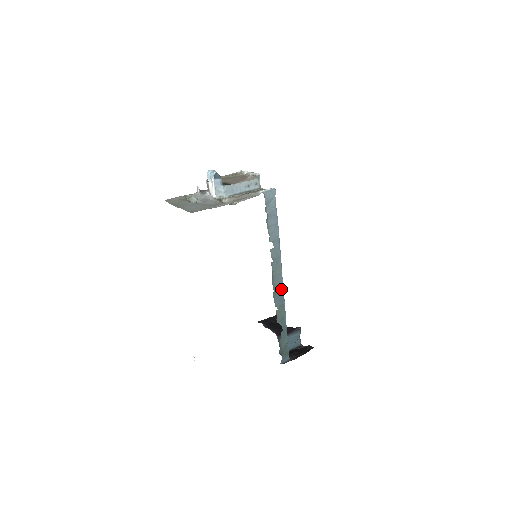
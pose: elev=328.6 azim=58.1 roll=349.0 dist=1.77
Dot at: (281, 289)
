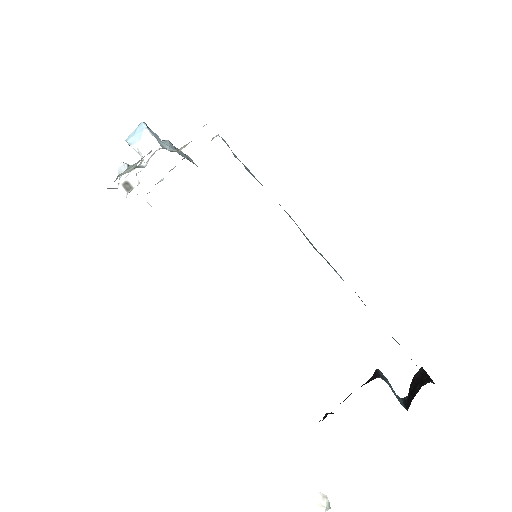
Dot at: (328, 263)
